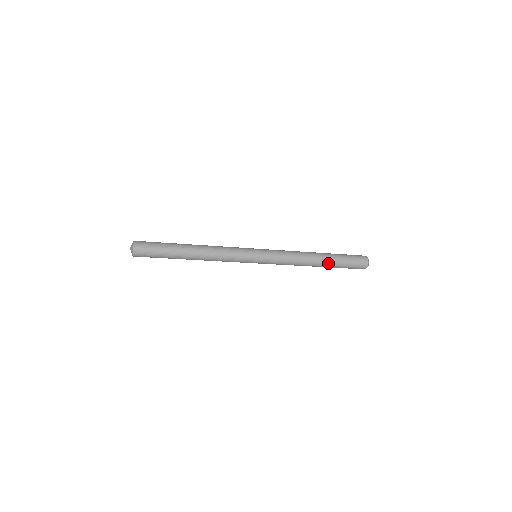
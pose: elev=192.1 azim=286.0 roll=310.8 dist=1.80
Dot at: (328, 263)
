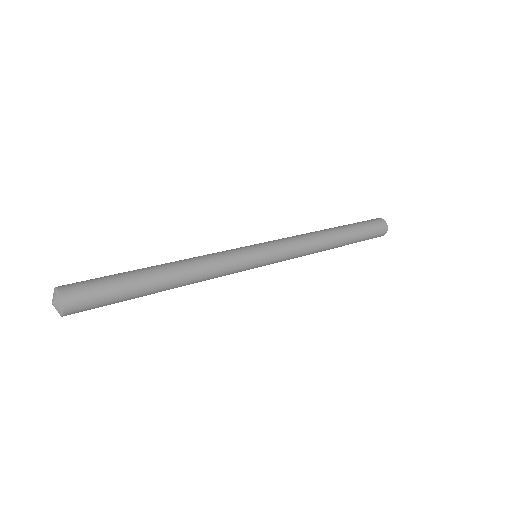
Dot at: (346, 240)
